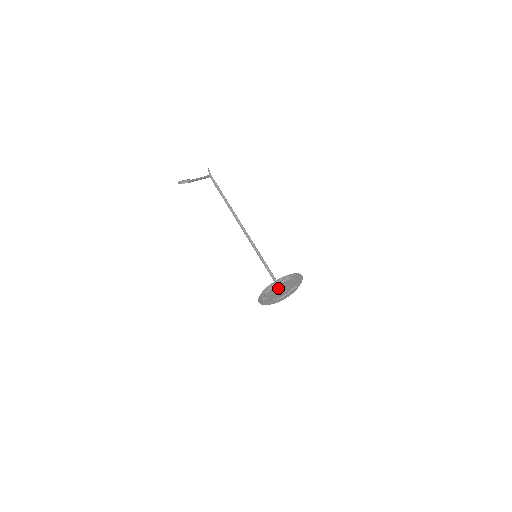
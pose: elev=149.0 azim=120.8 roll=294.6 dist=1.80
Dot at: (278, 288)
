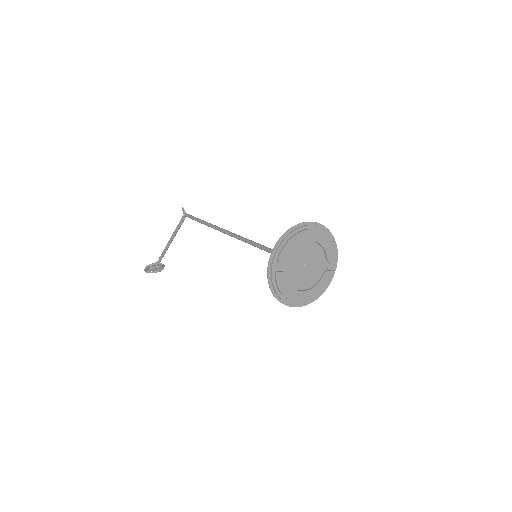
Dot at: (299, 253)
